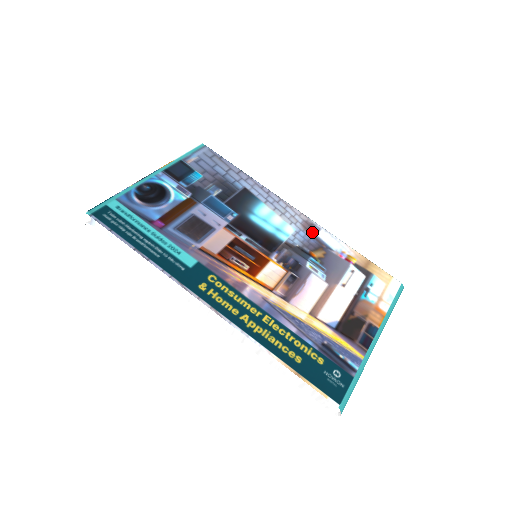
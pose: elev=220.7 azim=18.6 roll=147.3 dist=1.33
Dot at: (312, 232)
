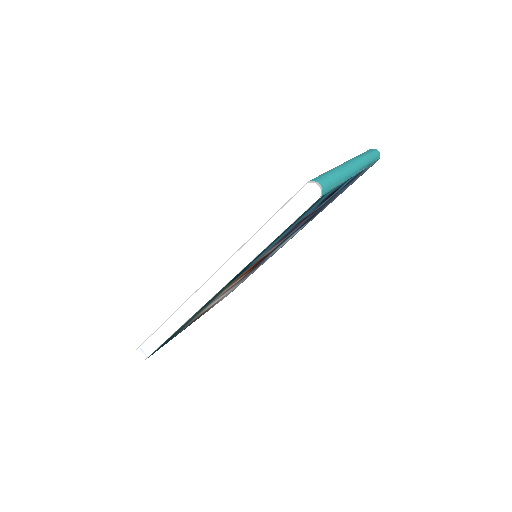
Dot at: occluded
